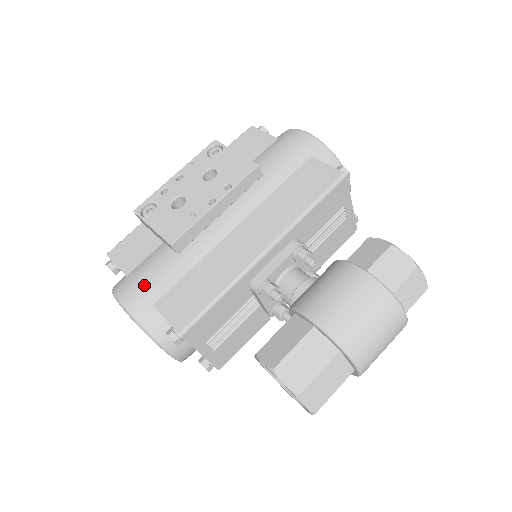
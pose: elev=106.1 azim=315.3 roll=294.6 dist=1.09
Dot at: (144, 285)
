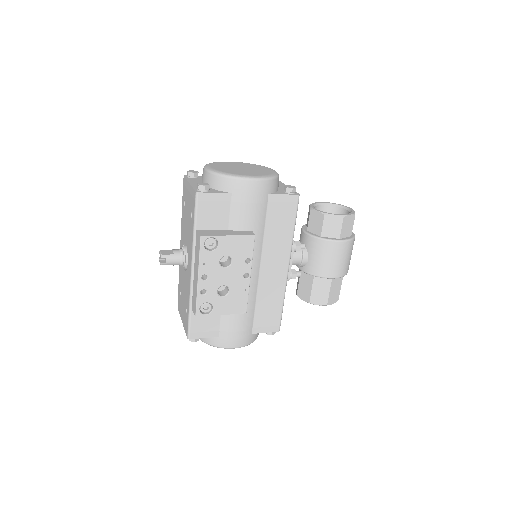
Dot at: (241, 333)
